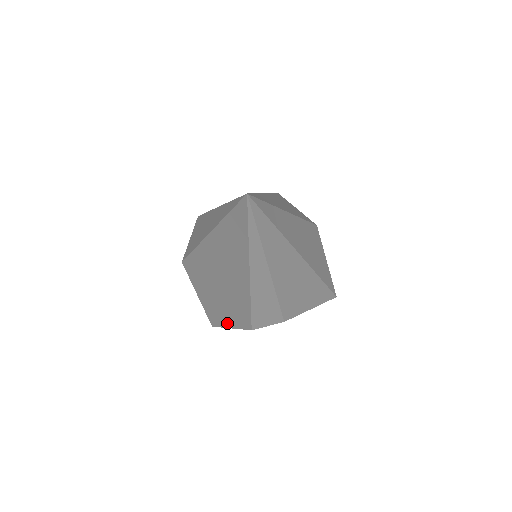
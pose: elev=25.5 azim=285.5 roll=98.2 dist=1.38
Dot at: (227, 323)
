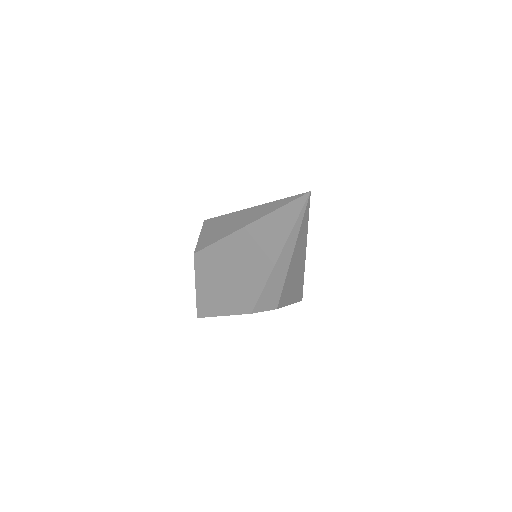
Dot at: (221, 311)
